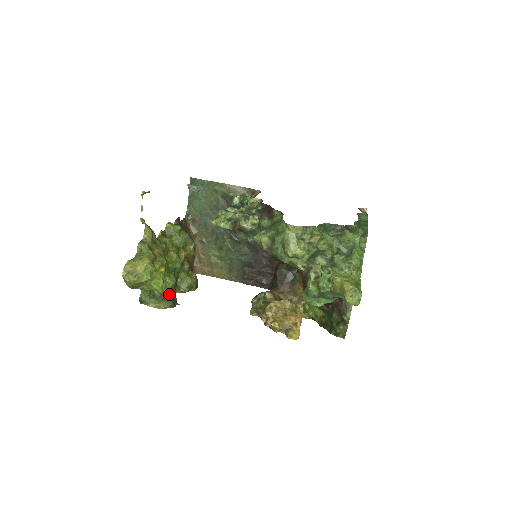
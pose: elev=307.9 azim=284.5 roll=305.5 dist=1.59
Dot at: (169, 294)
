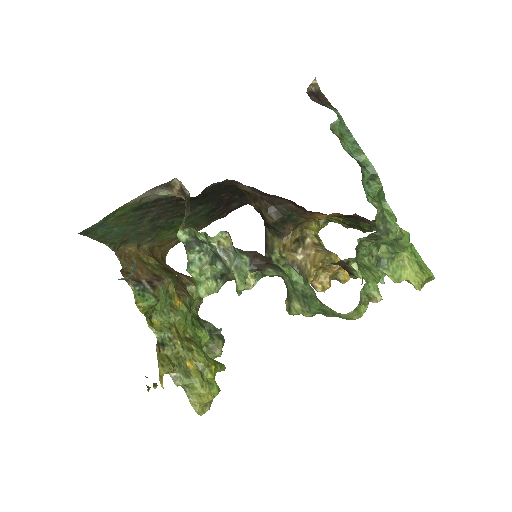
Dot at: (211, 339)
